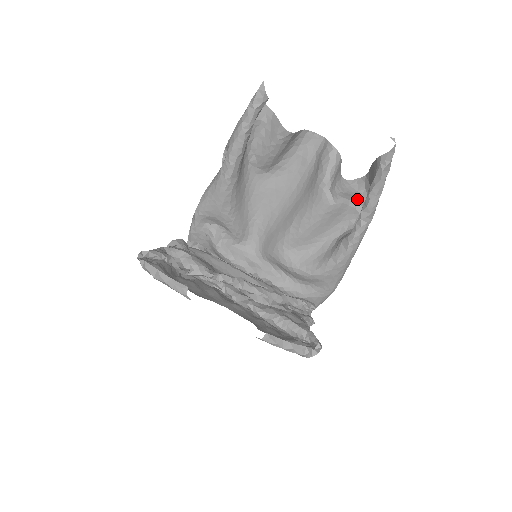
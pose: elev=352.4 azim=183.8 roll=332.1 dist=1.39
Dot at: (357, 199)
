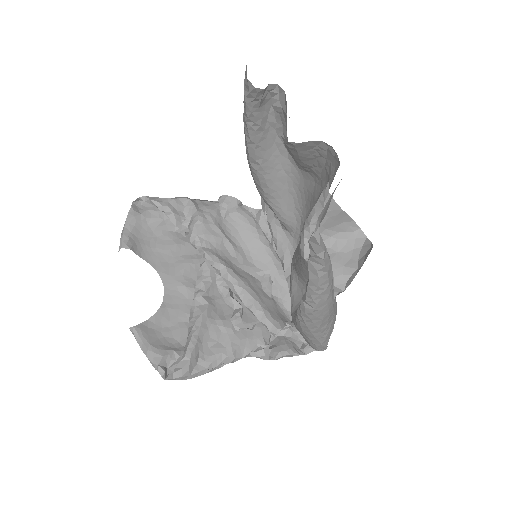
Dot at: (337, 271)
